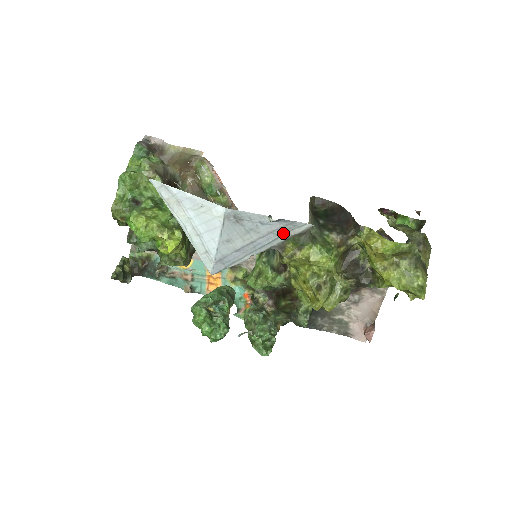
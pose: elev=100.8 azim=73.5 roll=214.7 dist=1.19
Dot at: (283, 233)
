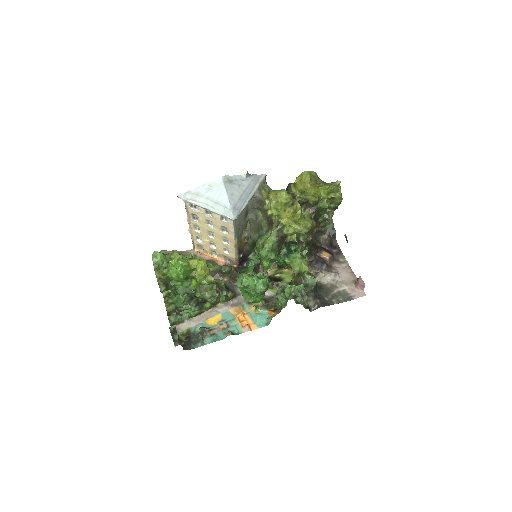
Dot at: (255, 183)
